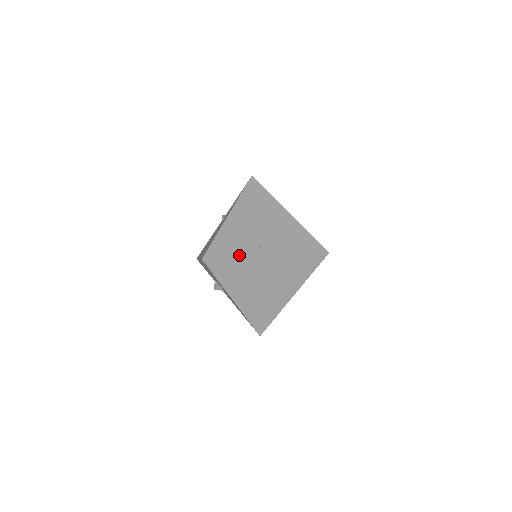
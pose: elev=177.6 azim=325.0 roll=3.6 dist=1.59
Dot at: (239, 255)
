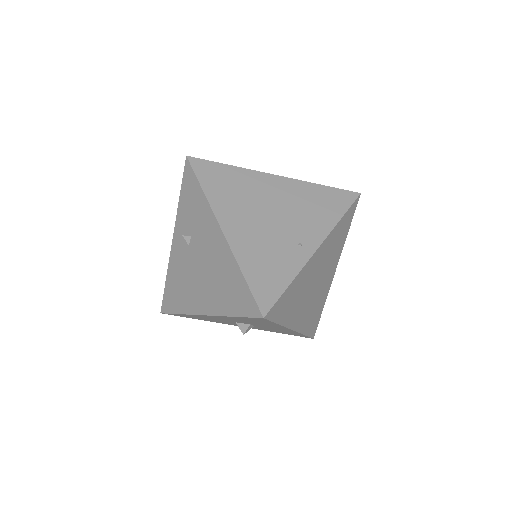
Dot at: (293, 274)
